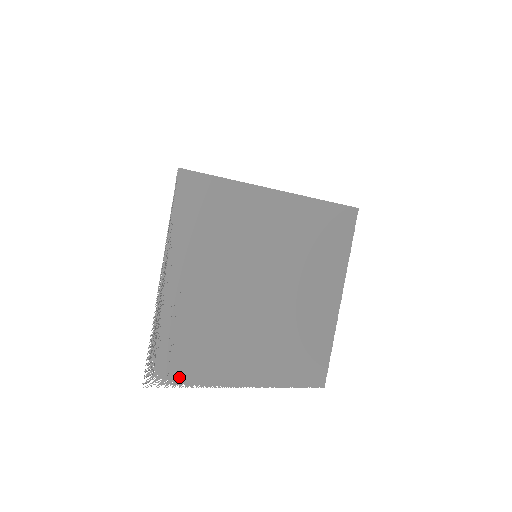
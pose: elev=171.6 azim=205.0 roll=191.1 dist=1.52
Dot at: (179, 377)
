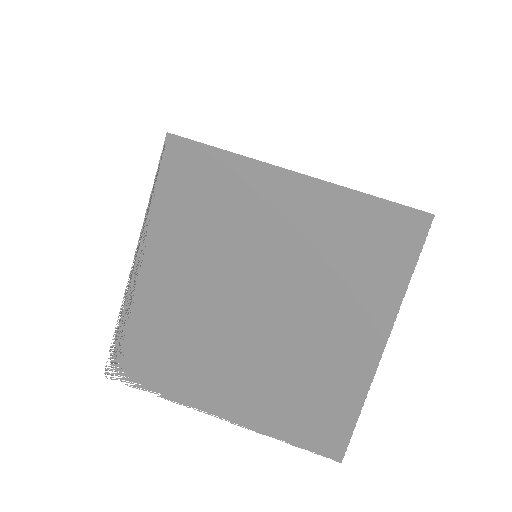
Dot at: (144, 378)
